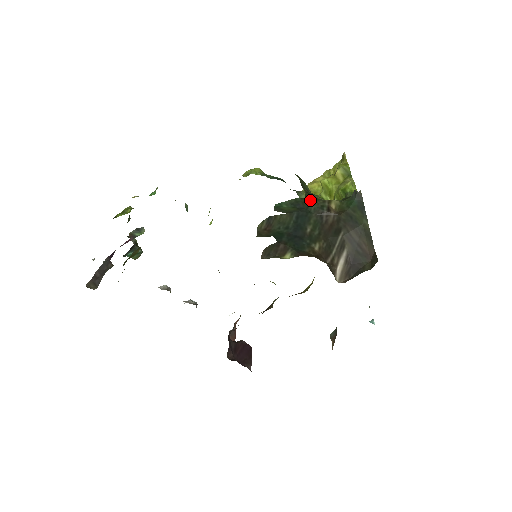
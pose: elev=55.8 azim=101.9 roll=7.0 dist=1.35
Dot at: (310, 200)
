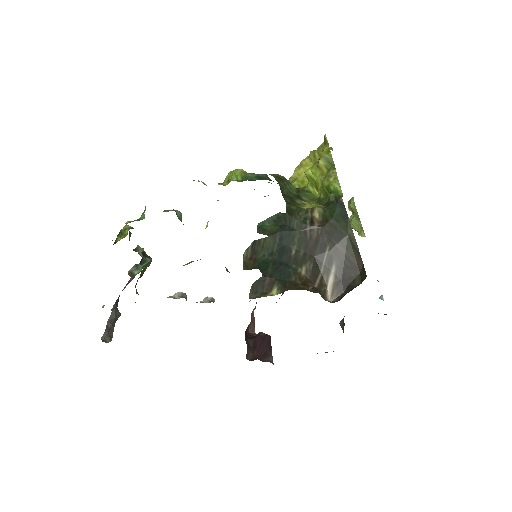
Dot at: (292, 214)
